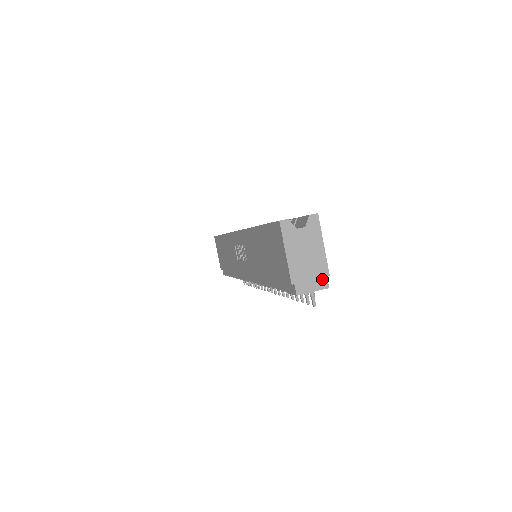
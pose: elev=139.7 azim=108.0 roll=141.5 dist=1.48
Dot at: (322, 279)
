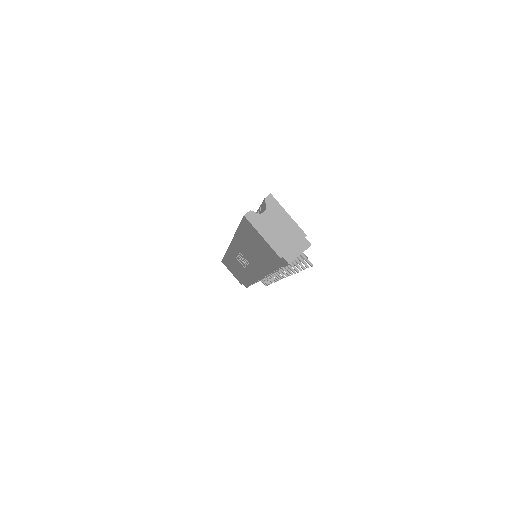
Dot at: (302, 241)
